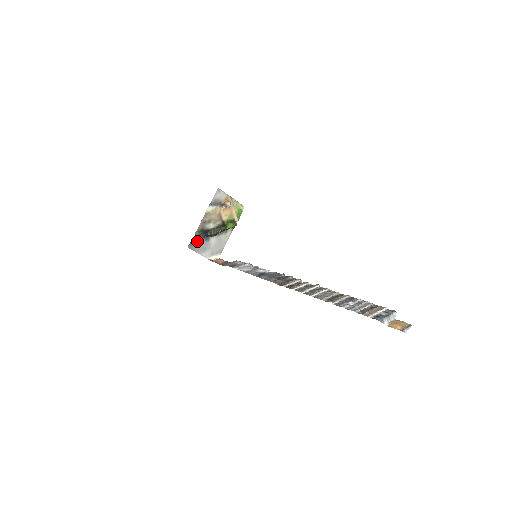
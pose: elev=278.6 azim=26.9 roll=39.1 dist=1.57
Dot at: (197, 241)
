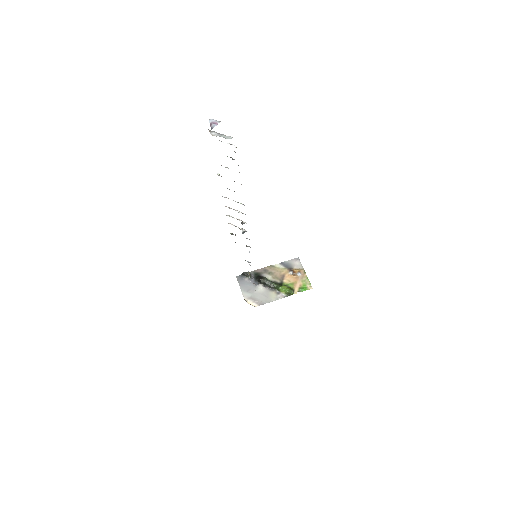
Dot at: (248, 279)
